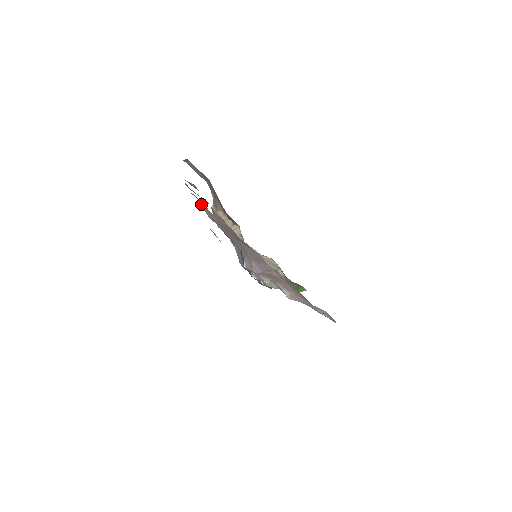
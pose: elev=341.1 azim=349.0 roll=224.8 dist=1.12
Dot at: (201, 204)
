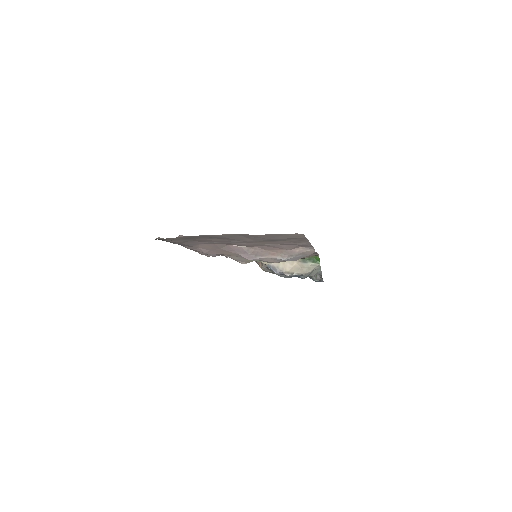
Dot at: (196, 250)
